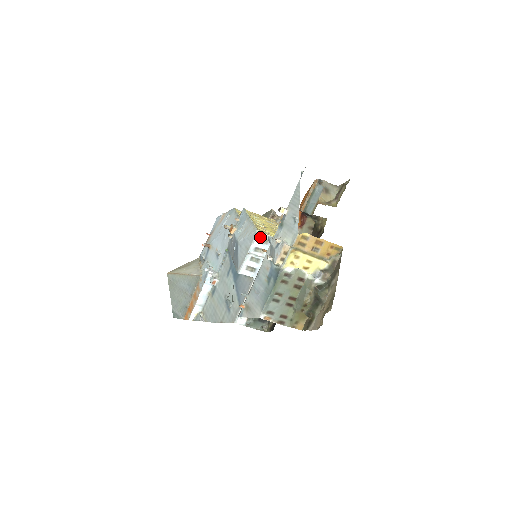
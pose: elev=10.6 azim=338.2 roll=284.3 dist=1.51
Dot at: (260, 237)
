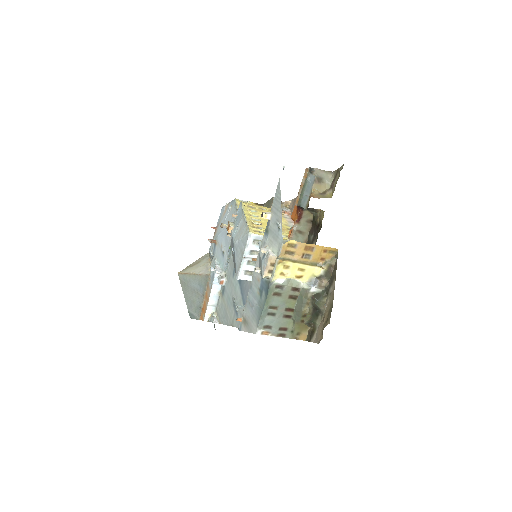
Dot at: (254, 239)
